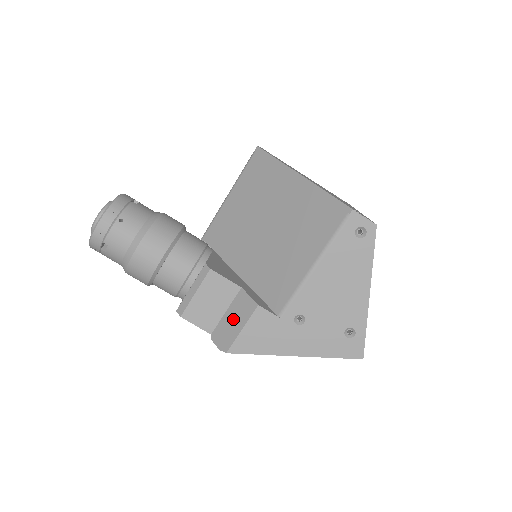
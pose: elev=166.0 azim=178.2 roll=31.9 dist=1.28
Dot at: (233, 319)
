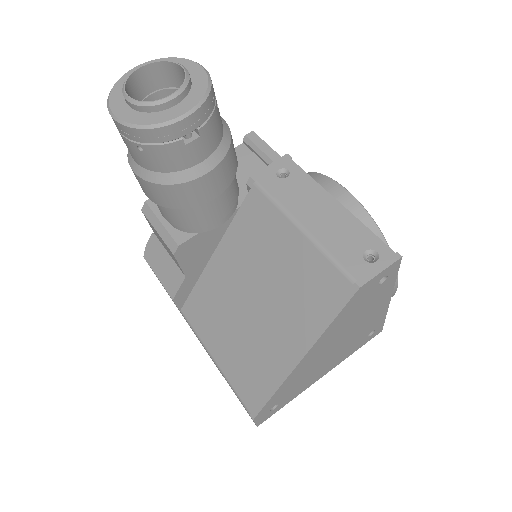
Dot at: (164, 265)
